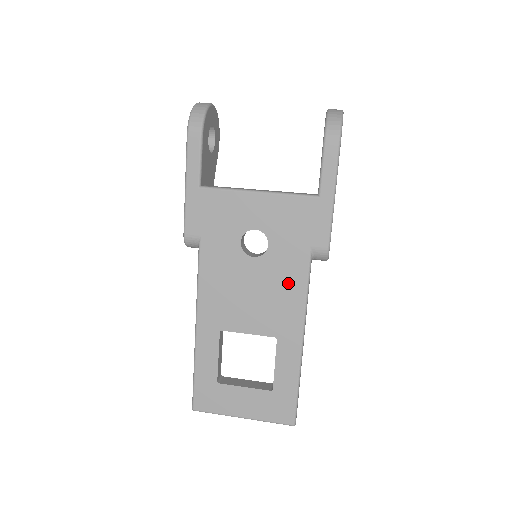
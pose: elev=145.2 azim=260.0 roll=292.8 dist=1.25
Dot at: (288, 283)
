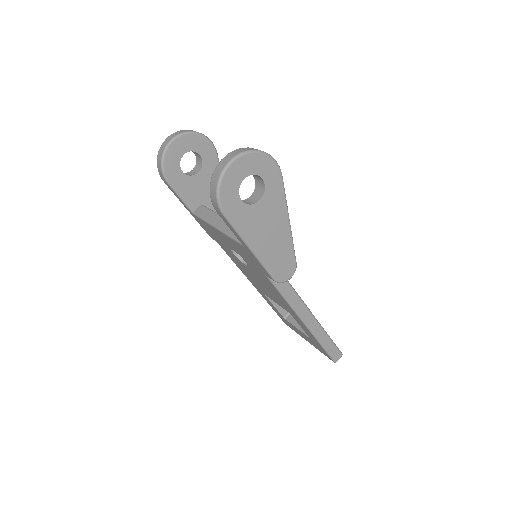
Dot at: (272, 288)
